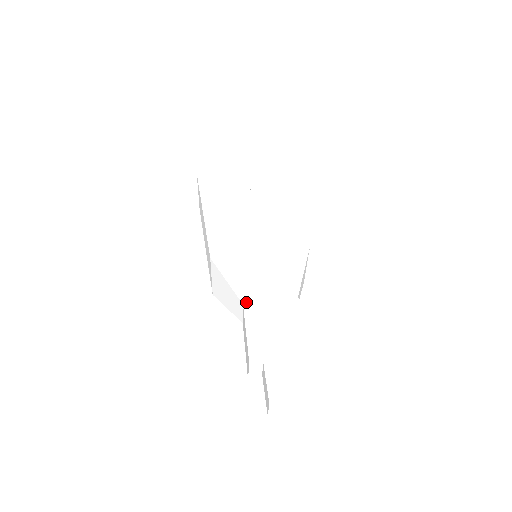
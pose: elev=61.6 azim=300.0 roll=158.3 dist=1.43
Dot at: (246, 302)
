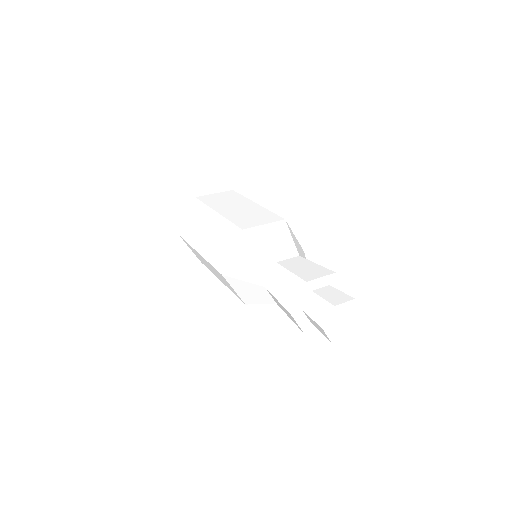
Dot at: (265, 284)
